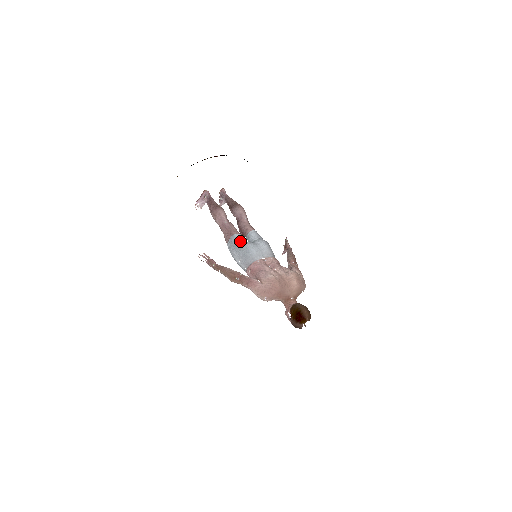
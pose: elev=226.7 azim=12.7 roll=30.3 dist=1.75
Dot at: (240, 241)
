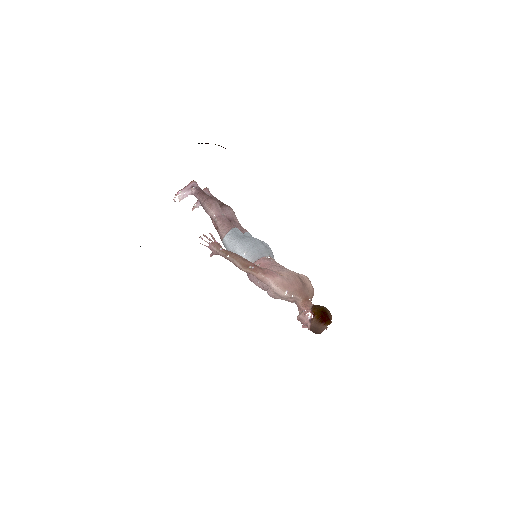
Dot at: (243, 235)
